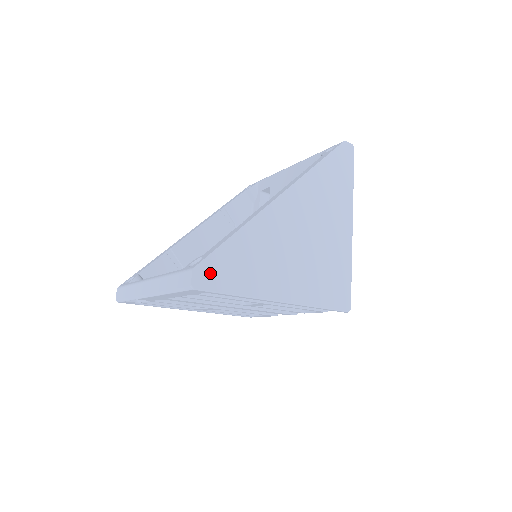
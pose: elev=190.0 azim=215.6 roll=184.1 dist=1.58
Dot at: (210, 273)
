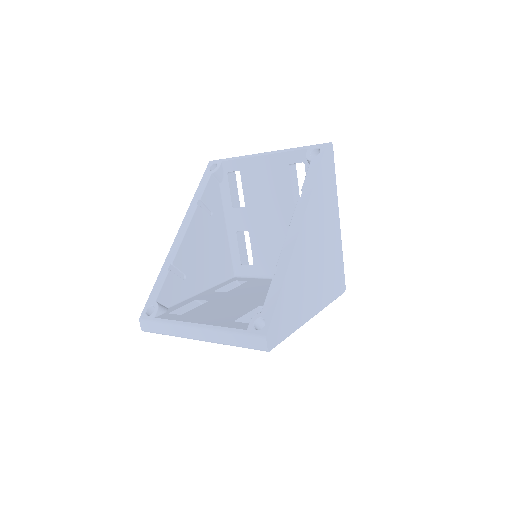
Dot at: (275, 331)
